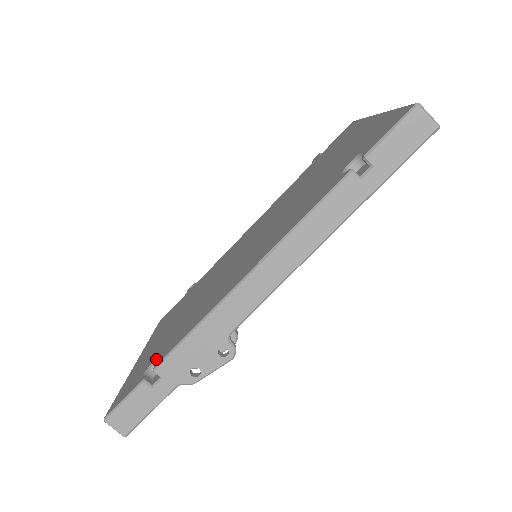
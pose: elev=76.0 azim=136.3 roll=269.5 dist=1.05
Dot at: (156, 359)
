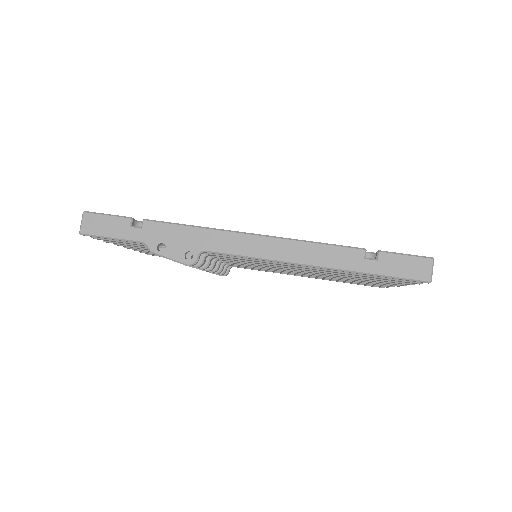
Dot at: occluded
